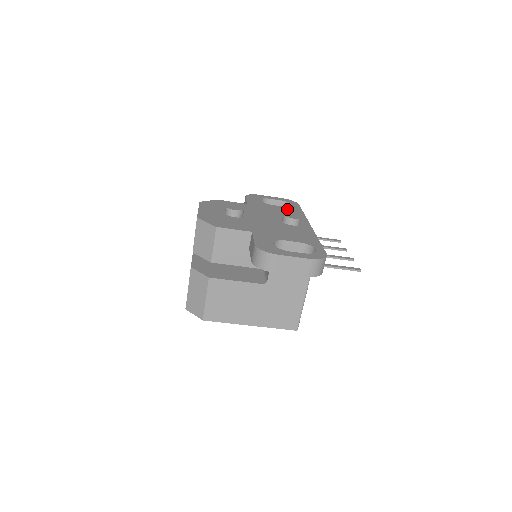
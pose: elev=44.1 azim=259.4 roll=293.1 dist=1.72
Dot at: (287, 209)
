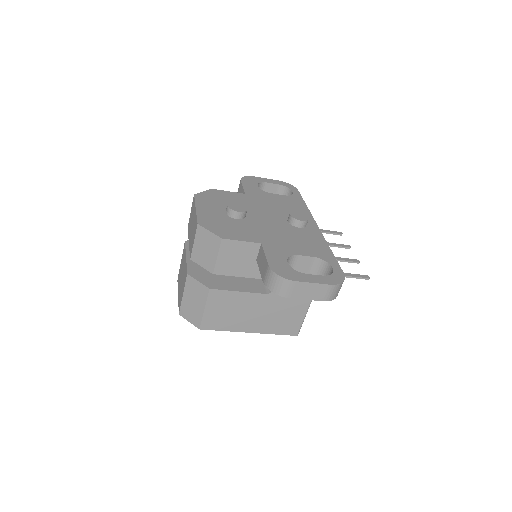
Dot at: (288, 200)
